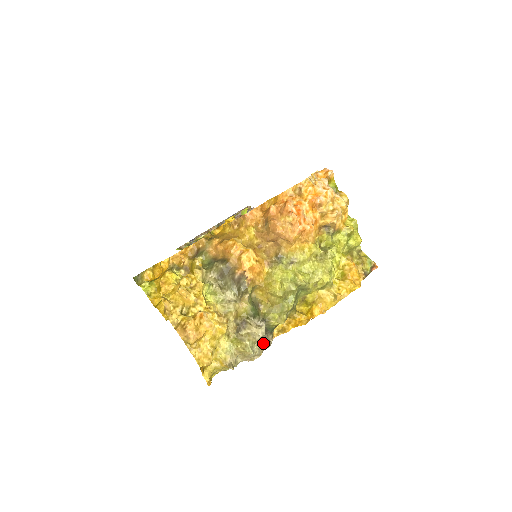
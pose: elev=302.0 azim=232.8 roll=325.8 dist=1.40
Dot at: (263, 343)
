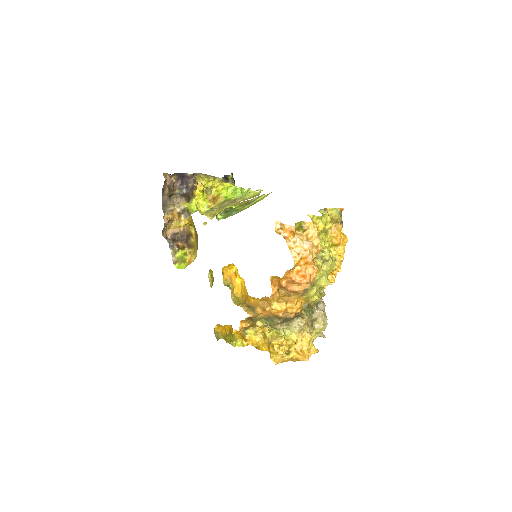
Dot at: occluded
